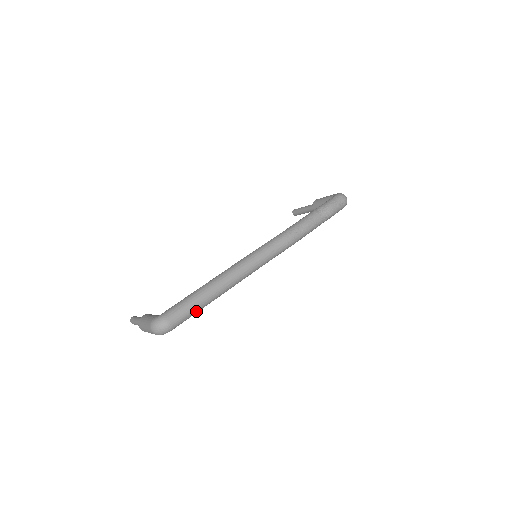
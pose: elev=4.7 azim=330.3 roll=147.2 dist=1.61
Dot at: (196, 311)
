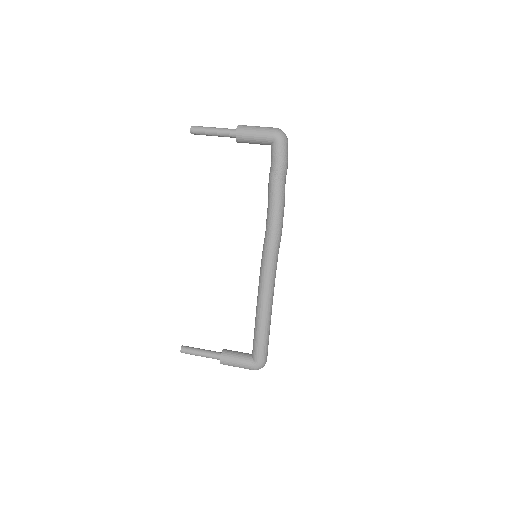
Dot at: occluded
